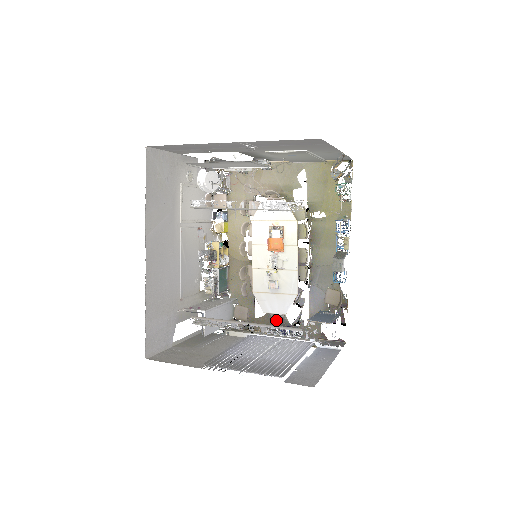
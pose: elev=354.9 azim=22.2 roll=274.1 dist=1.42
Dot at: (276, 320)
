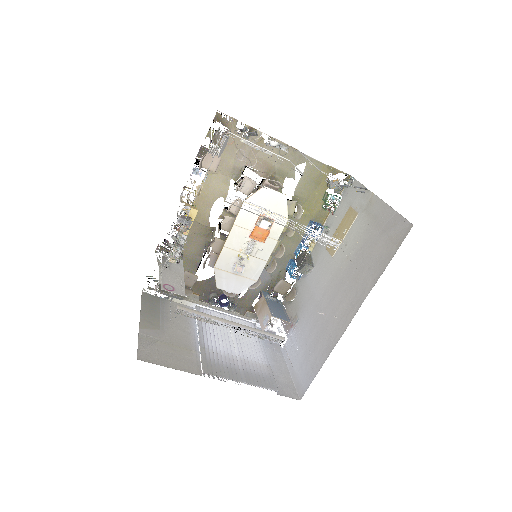
Dot at: (214, 287)
